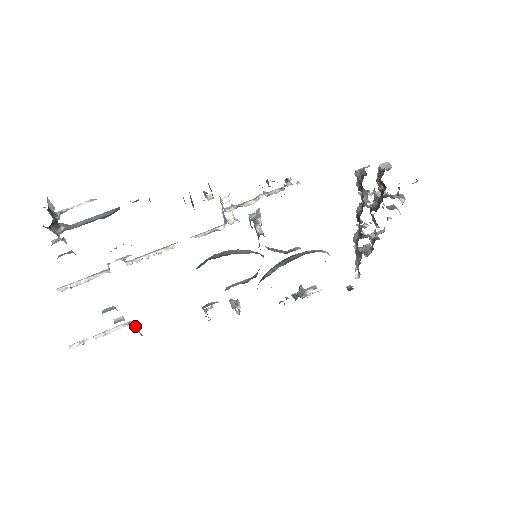
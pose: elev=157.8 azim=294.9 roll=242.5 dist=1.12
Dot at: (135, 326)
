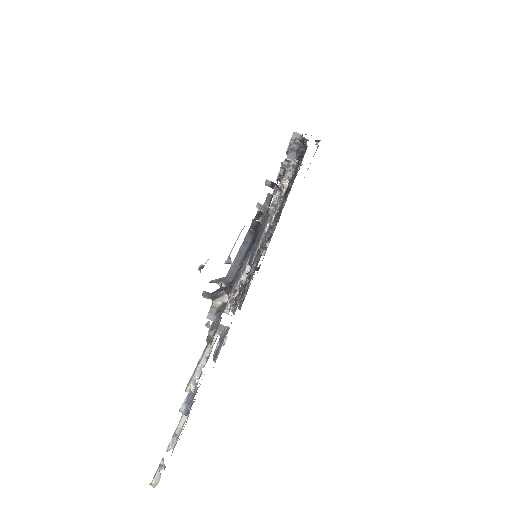
Dot at: occluded
